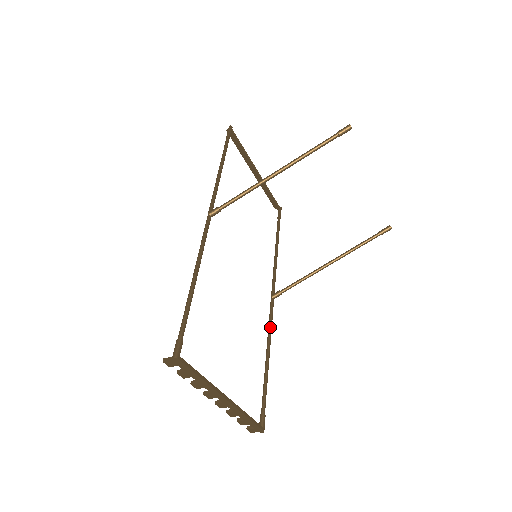
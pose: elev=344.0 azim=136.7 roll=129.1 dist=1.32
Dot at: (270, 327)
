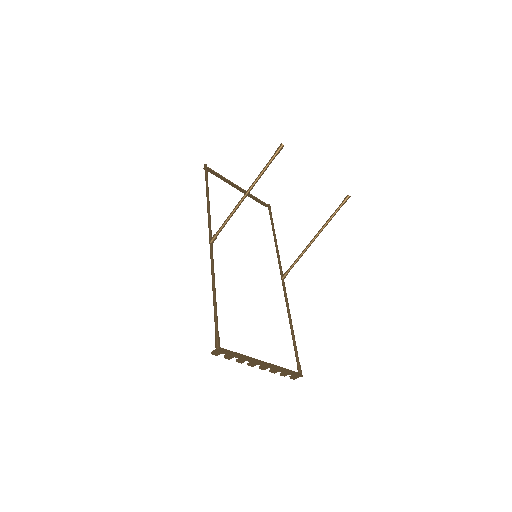
Dot at: (286, 301)
